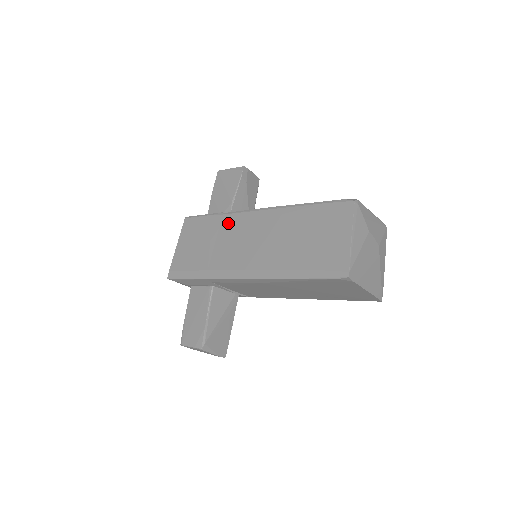
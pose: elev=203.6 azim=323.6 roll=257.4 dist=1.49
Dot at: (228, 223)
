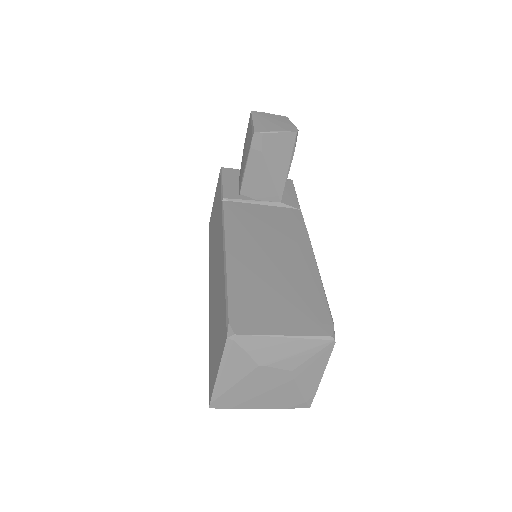
Dot at: (219, 220)
